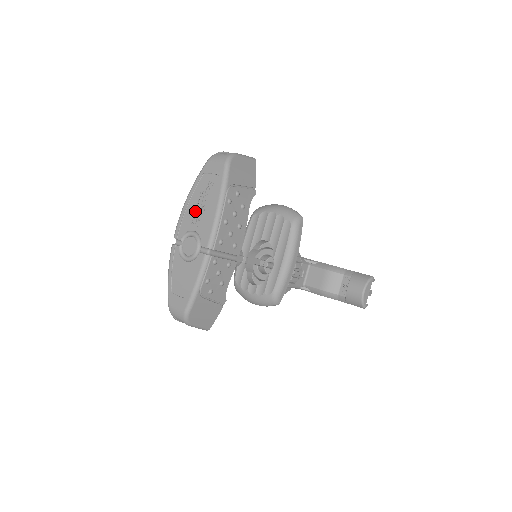
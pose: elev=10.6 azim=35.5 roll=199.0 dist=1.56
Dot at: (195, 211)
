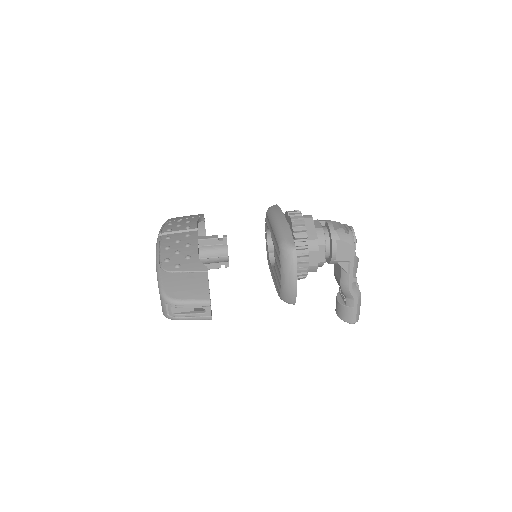
Dot at: occluded
